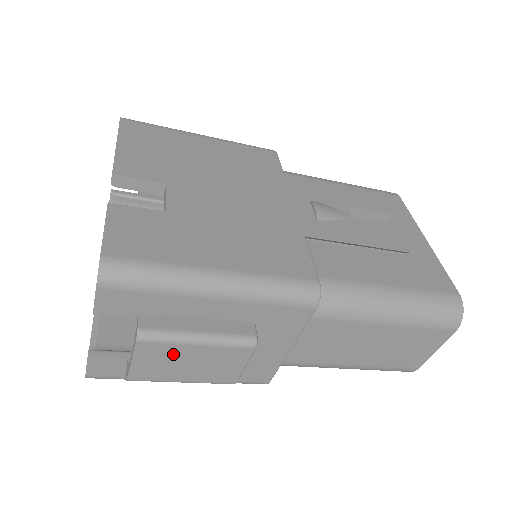
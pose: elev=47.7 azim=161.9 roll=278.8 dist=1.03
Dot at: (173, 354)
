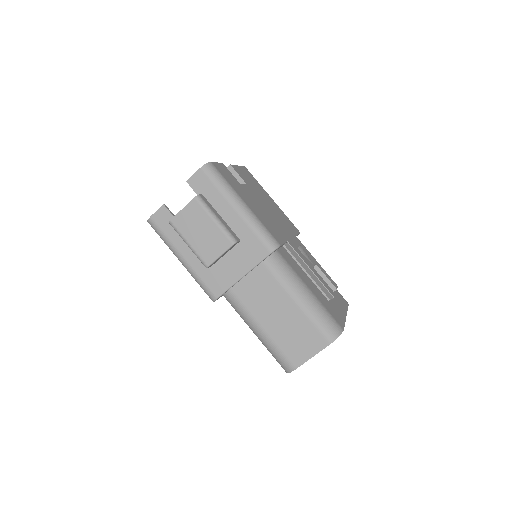
Dot at: (200, 219)
